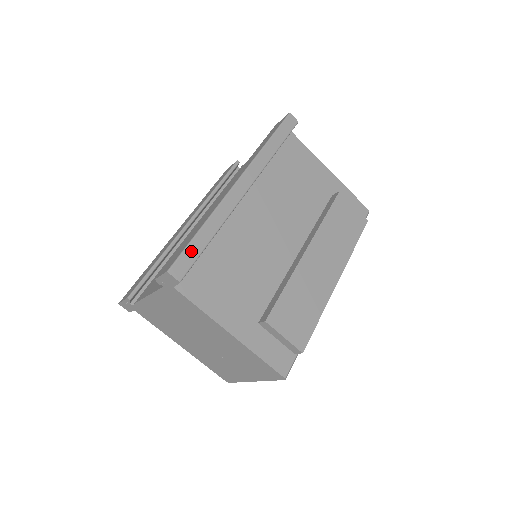
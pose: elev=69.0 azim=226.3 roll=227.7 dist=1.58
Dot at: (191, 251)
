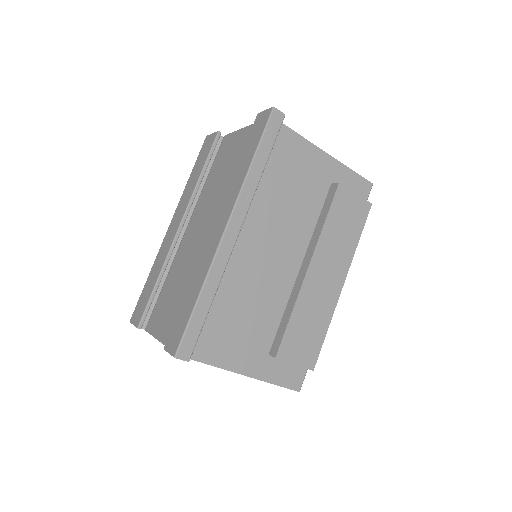
Dot at: (193, 327)
